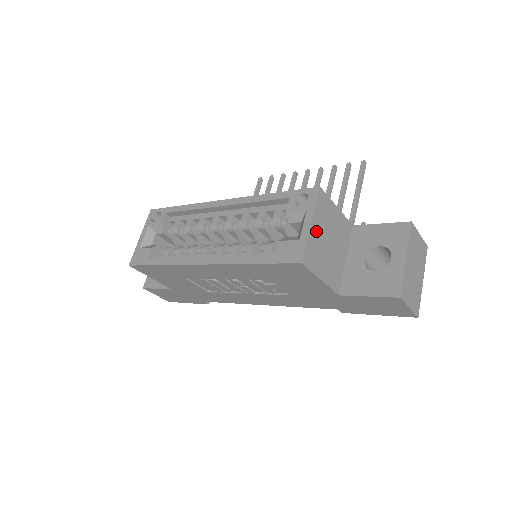
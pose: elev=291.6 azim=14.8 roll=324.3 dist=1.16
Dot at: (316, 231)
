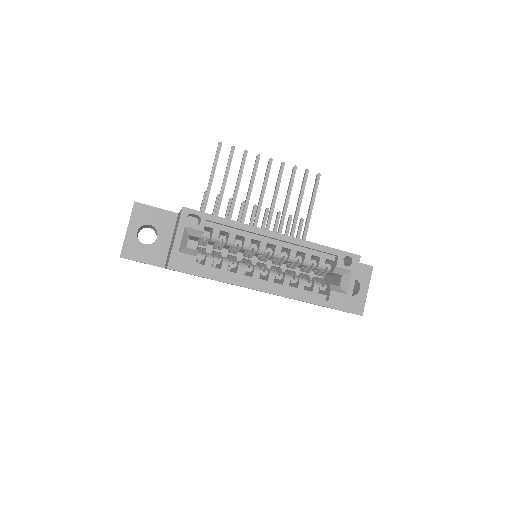
Dot at: occluded
